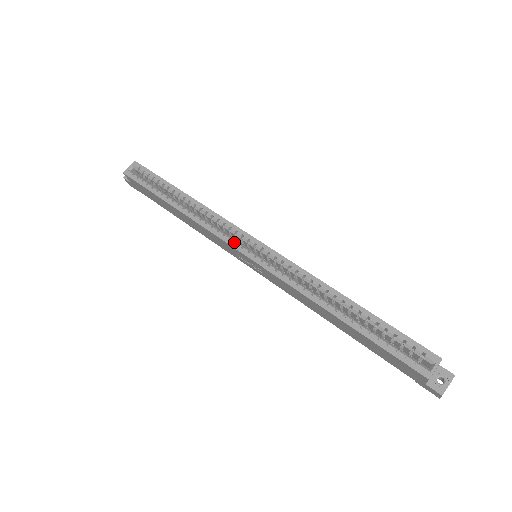
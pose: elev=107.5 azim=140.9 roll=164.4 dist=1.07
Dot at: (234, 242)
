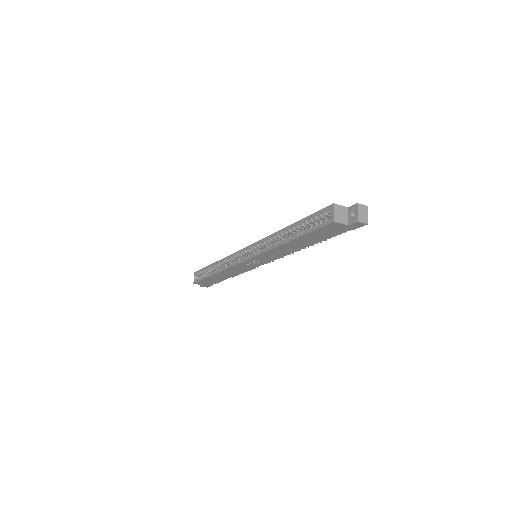
Dot at: (238, 261)
